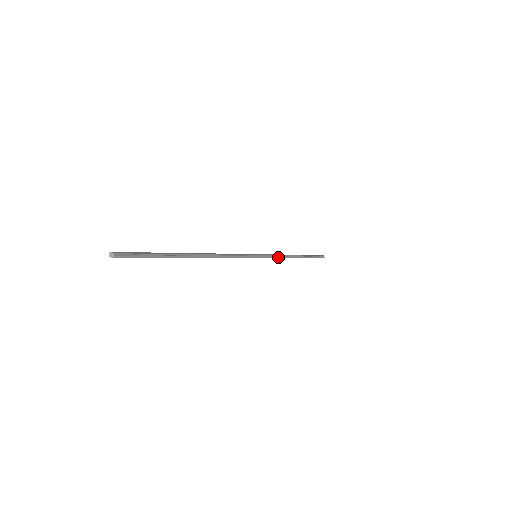
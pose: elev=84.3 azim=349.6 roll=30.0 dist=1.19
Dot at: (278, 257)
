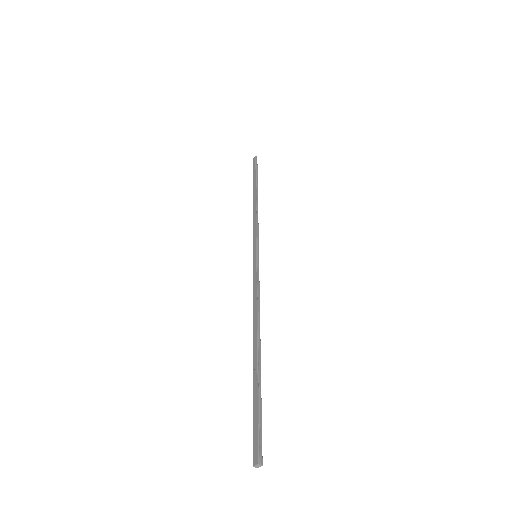
Dot at: (257, 225)
